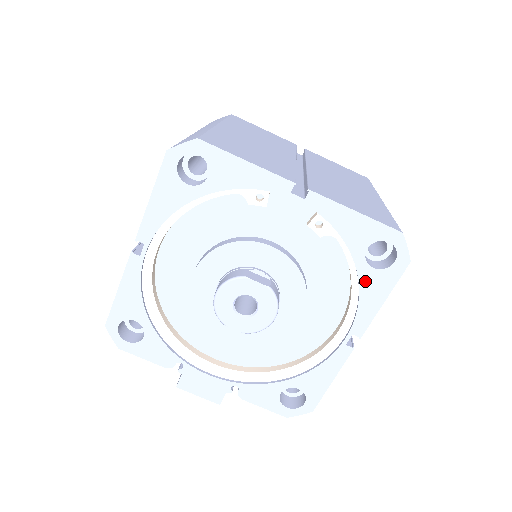
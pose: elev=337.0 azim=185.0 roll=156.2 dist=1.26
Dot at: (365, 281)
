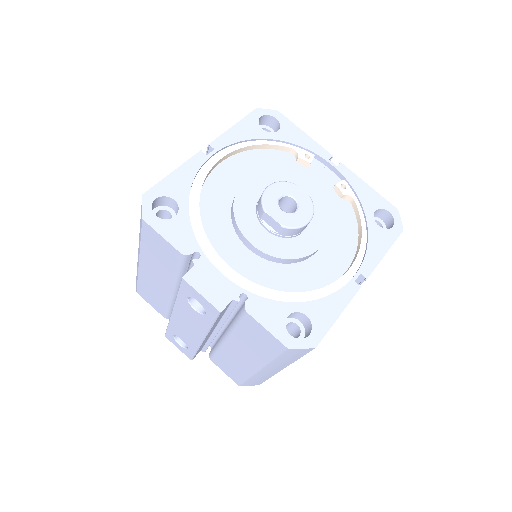
Dot at: (372, 233)
